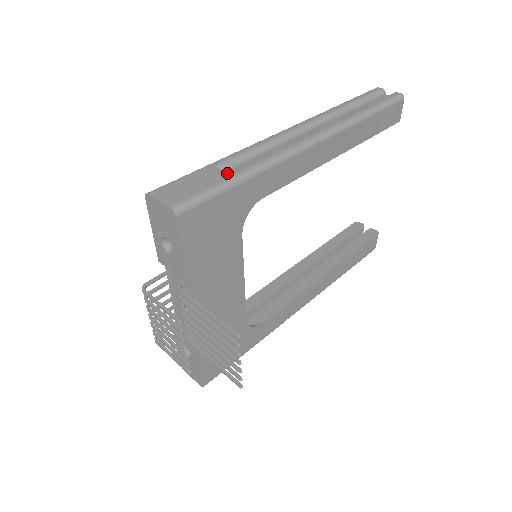
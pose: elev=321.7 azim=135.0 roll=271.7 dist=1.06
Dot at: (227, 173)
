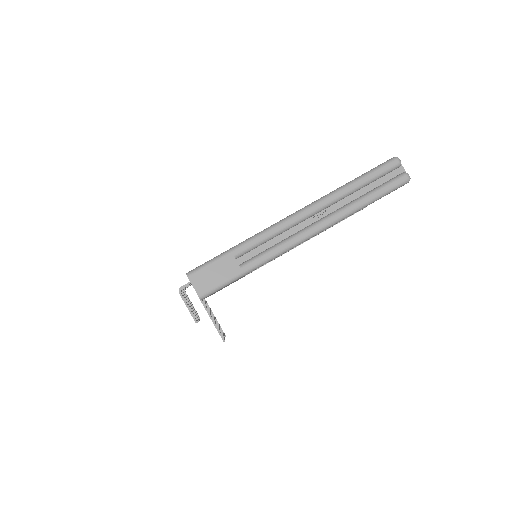
Dot at: (239, 267)
